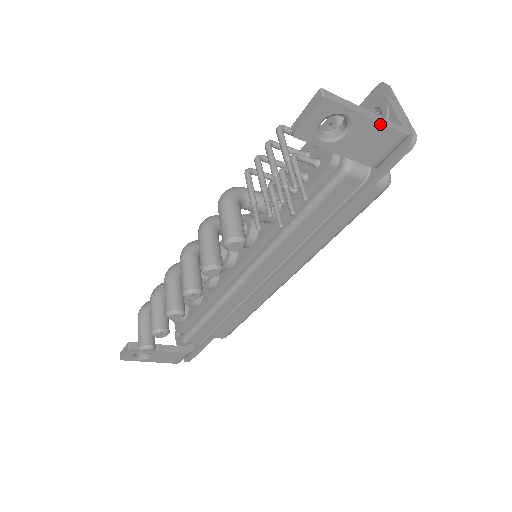
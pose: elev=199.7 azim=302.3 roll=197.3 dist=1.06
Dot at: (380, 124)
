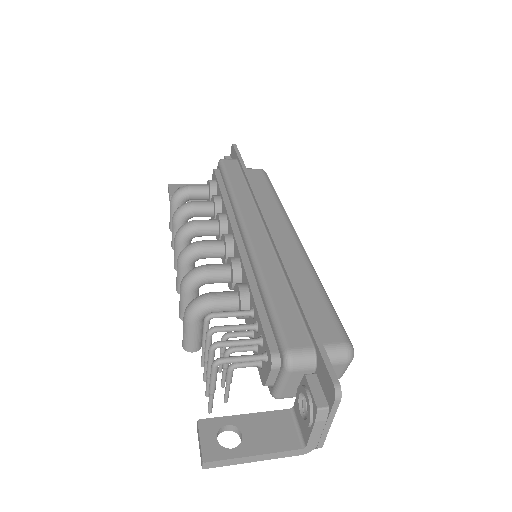
Dot at: (270, 458)
